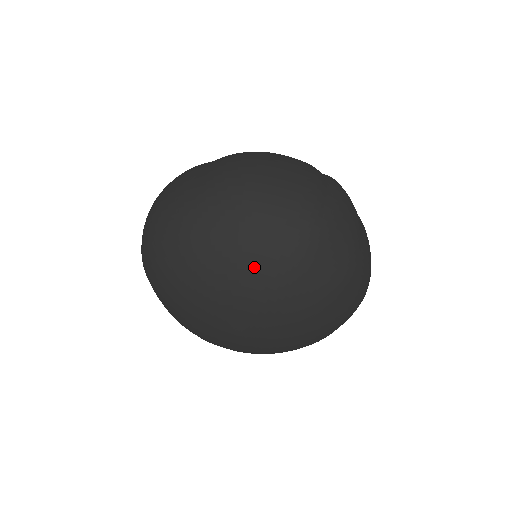
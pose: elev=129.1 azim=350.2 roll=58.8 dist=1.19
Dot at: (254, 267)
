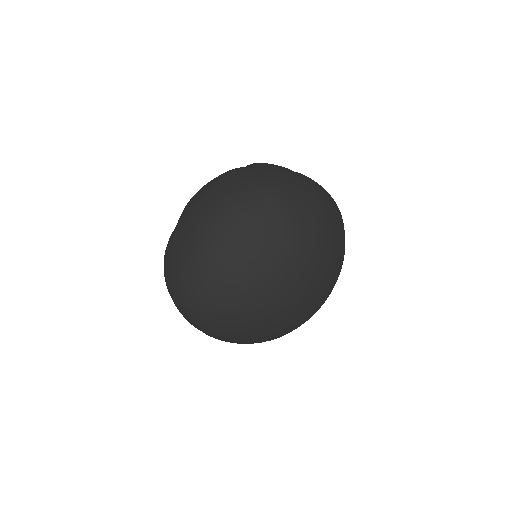
Dot at: (270, 248)
